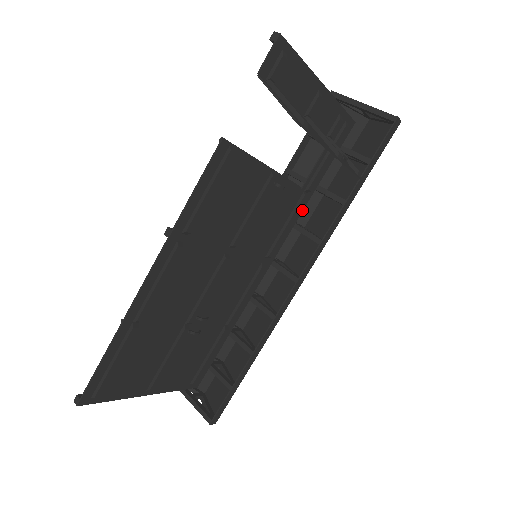
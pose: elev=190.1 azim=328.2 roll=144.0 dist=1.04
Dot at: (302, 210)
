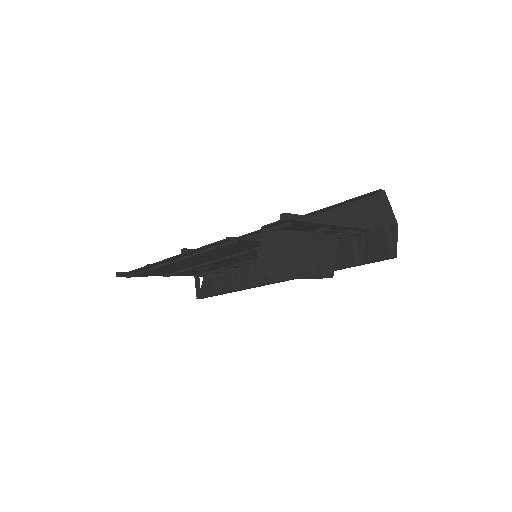
Dot at: occluded
